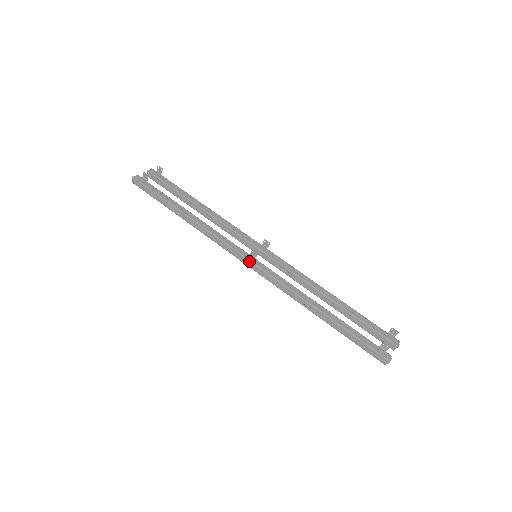
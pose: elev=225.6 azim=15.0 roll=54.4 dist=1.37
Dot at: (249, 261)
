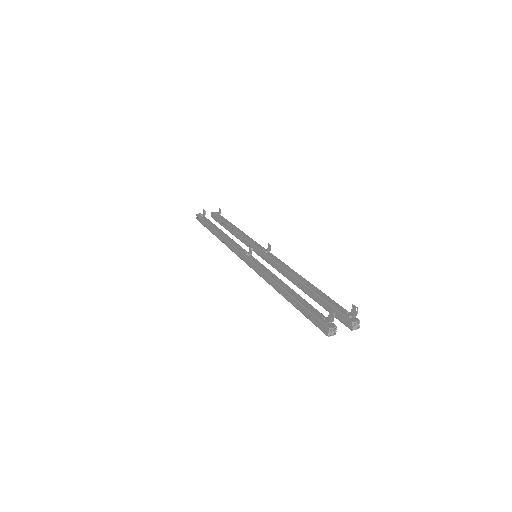
Dot at: (244, 255)
